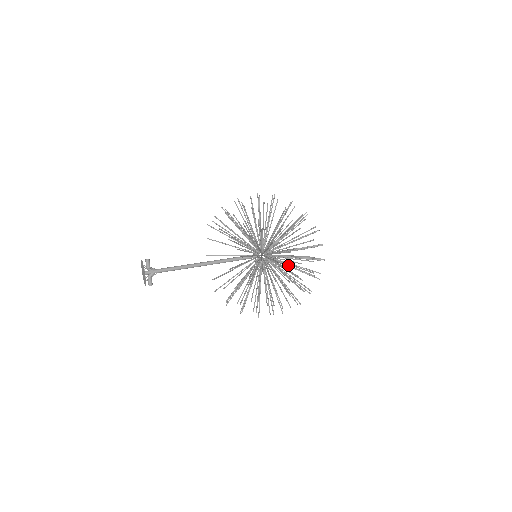
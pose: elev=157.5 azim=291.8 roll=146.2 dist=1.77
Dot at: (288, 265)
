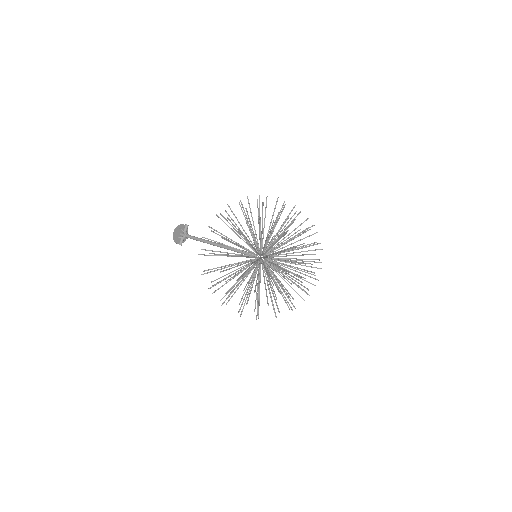
Dot at: (276, 276)
